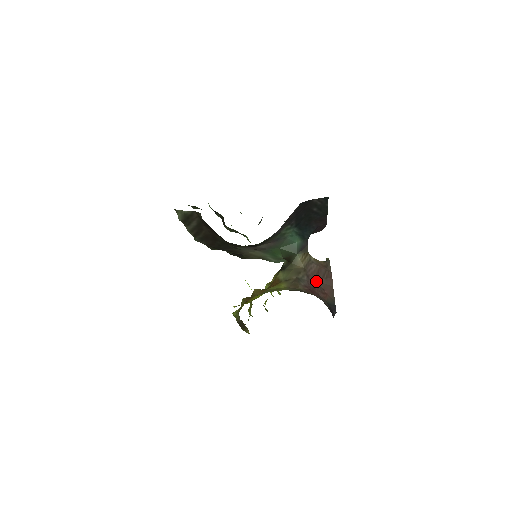
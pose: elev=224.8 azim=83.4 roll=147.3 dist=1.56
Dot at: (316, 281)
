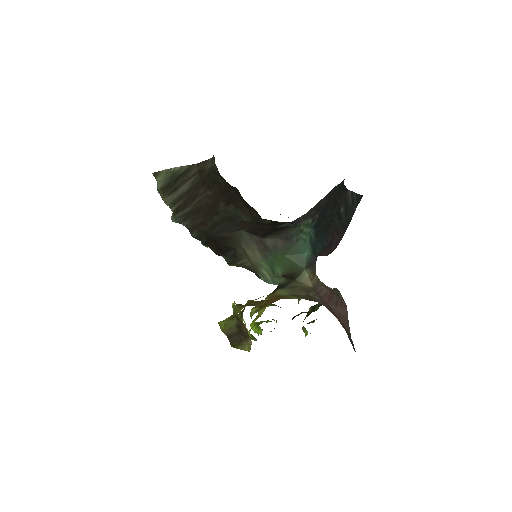
Dot at: (330, 305)
